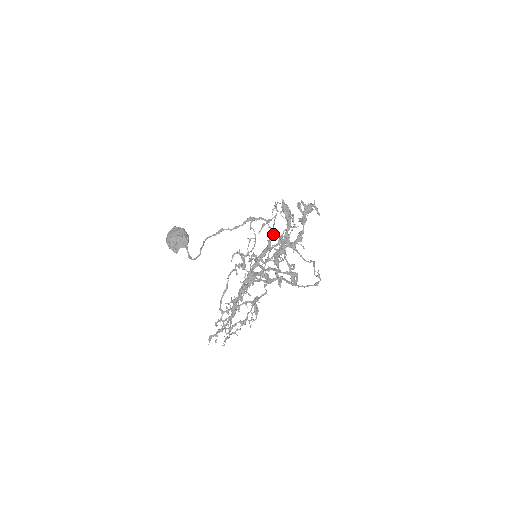
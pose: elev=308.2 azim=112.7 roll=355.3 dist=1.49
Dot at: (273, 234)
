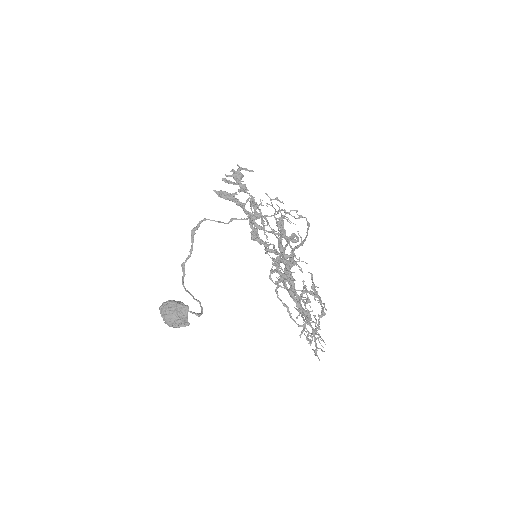
Dot at: (224, 223)
